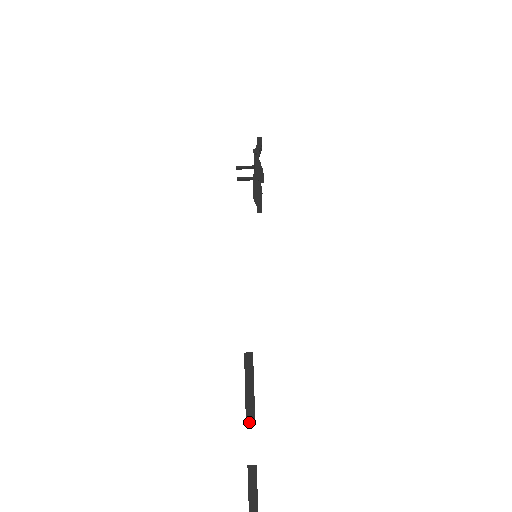
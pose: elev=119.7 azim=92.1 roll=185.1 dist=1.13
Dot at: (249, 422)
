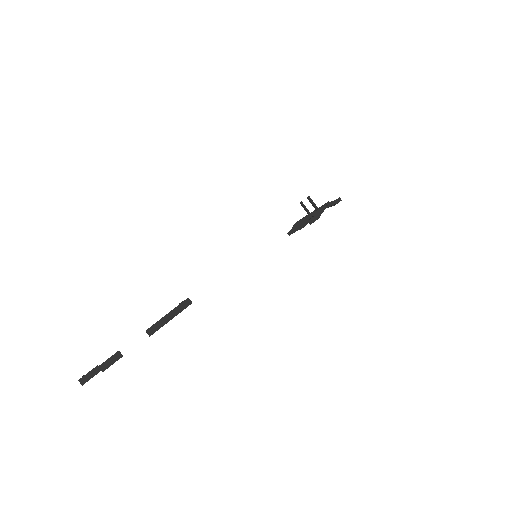
Dot at: (148, 332)
